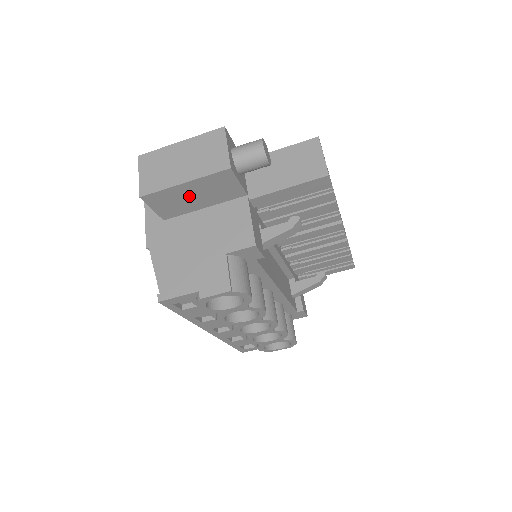
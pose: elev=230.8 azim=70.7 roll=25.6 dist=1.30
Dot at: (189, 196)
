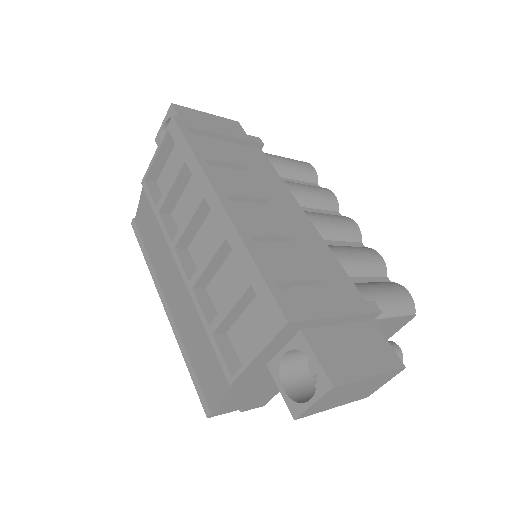
Dot at: occluded
